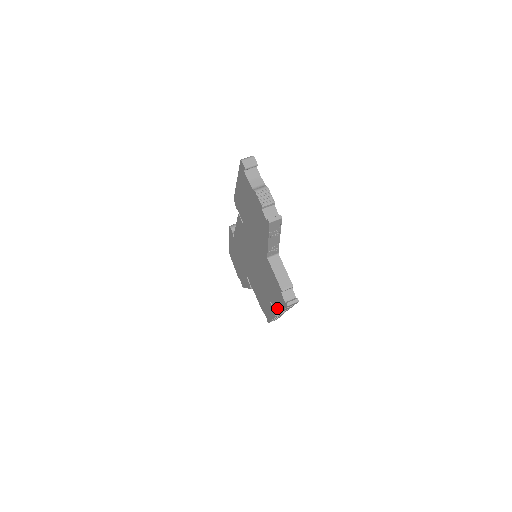
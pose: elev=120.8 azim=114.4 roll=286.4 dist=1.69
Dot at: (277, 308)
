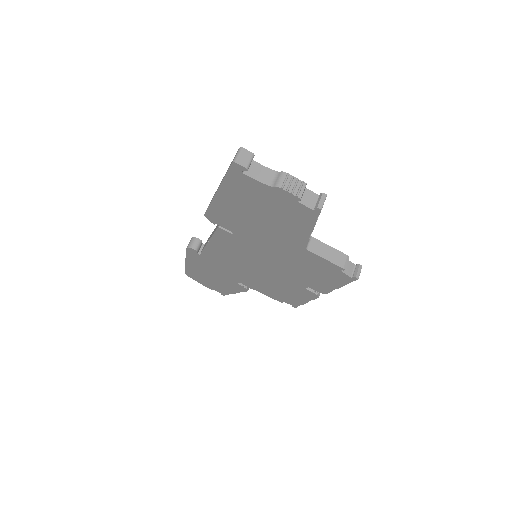
Dot at: (326, 289)
